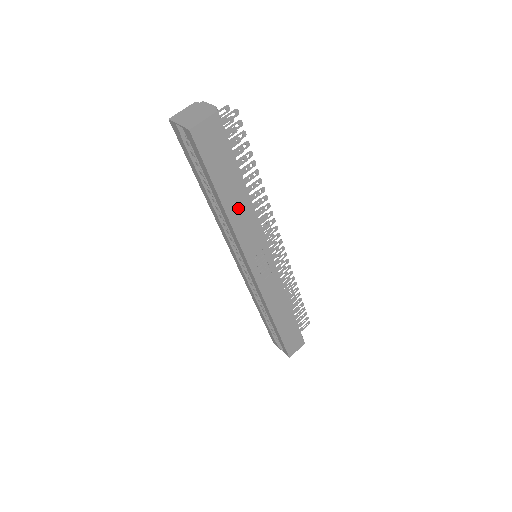
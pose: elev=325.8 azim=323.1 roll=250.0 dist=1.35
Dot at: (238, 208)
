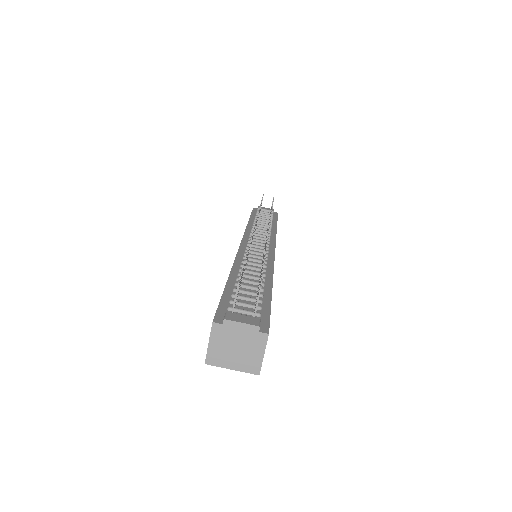
Dot at: occluded
